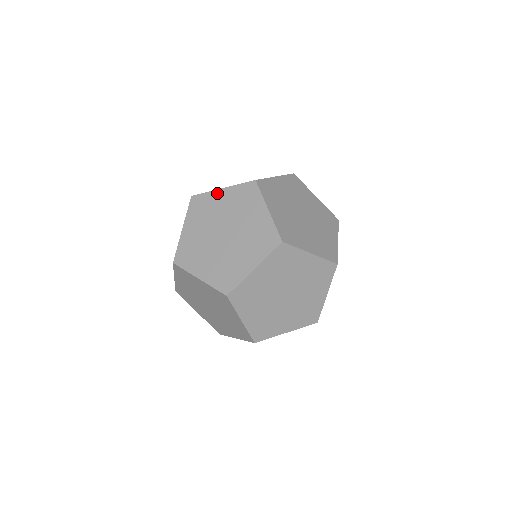
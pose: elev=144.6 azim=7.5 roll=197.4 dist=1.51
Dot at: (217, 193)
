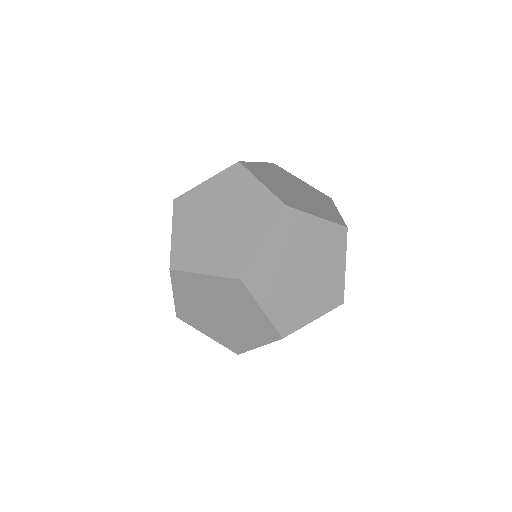
Dot at: (201, 187)
